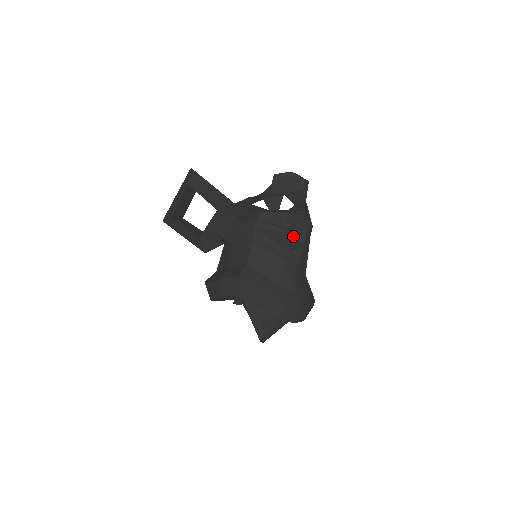
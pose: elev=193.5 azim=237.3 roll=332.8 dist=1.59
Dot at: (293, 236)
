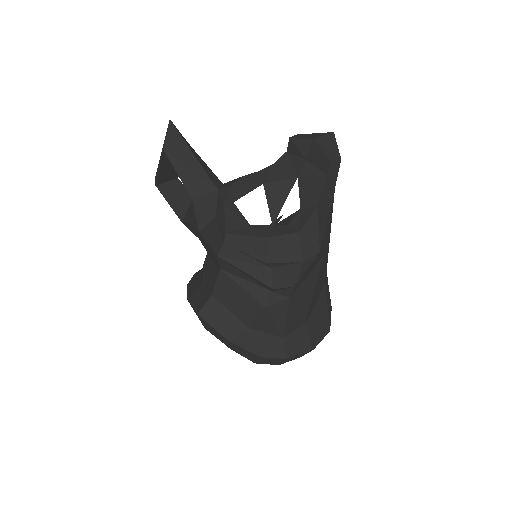
Dot at: (277, 272)
